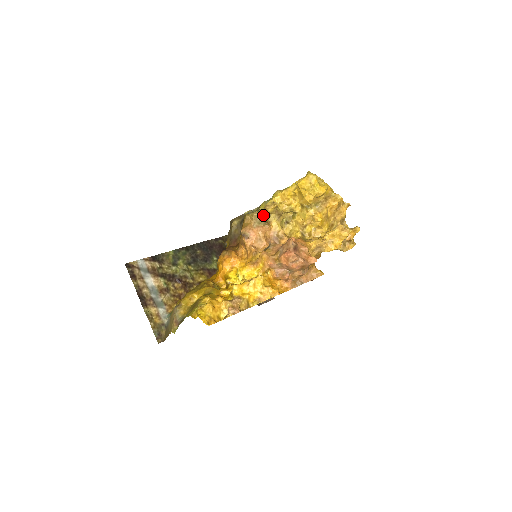
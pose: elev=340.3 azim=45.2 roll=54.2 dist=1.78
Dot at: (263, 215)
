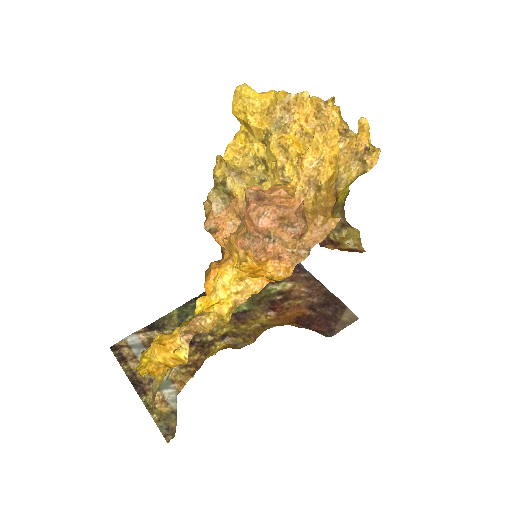
Dot at: (220, 188)
